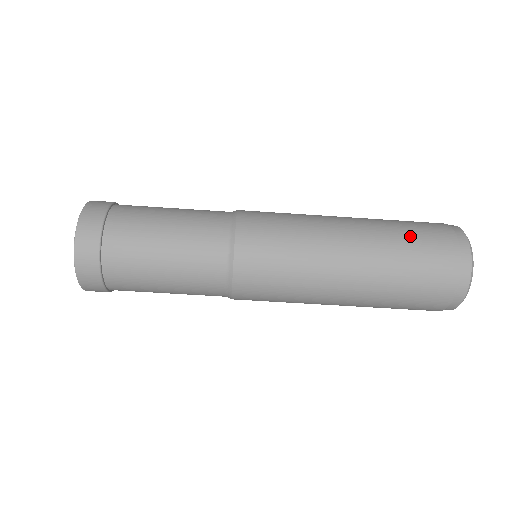
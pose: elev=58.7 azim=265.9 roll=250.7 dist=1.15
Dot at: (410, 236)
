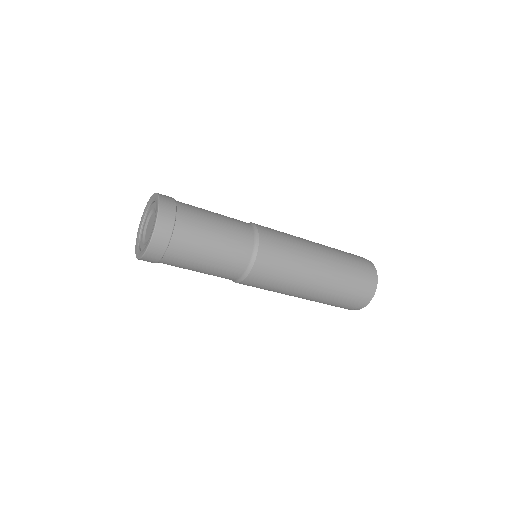
Dot at: (350, 261)
